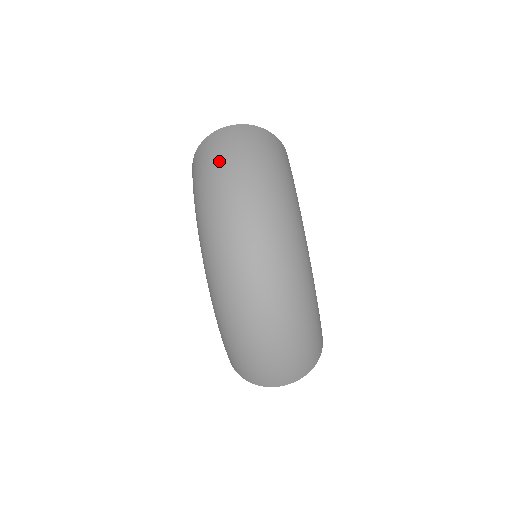
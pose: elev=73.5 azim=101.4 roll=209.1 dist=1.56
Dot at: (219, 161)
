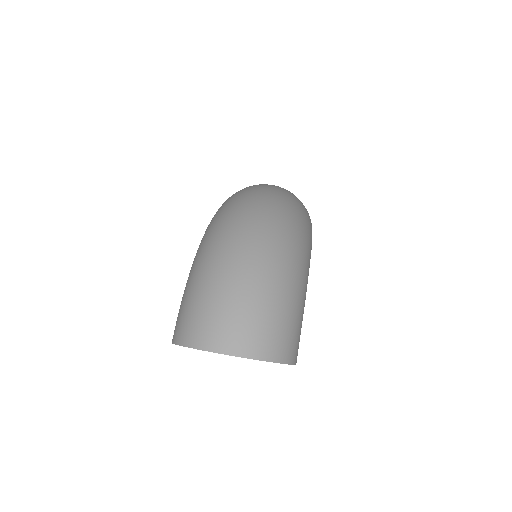
Dot at: occluded
